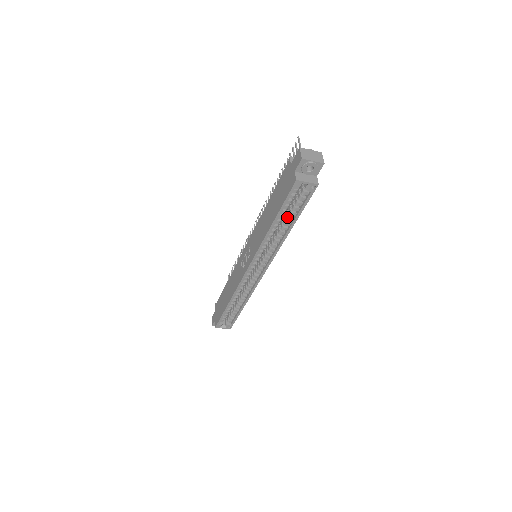
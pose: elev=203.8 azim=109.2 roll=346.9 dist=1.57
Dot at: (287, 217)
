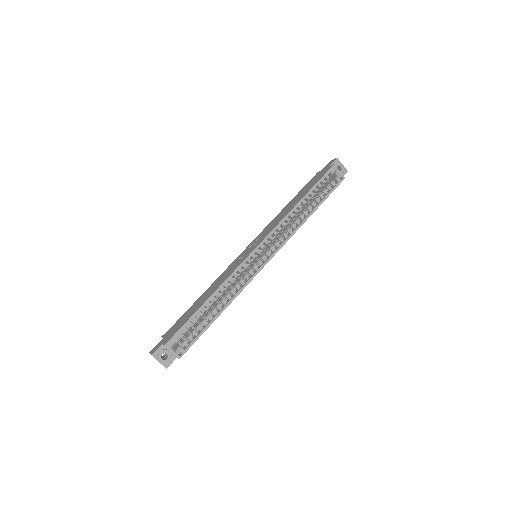
Dot at: (312, 202)
